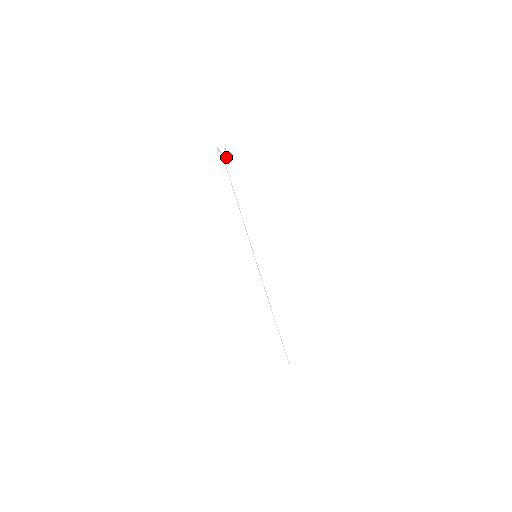
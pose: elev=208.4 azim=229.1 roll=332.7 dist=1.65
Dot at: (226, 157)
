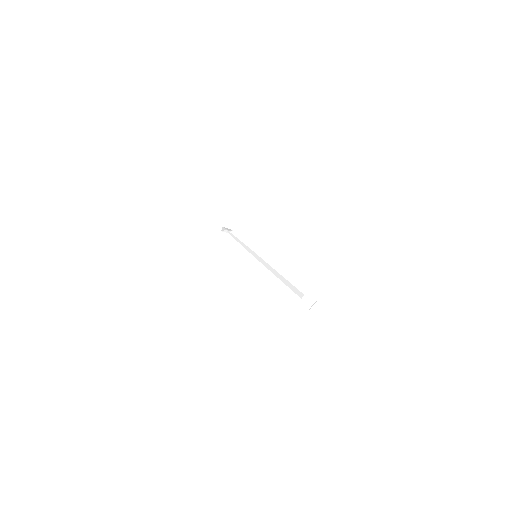
Dot at: occluded
